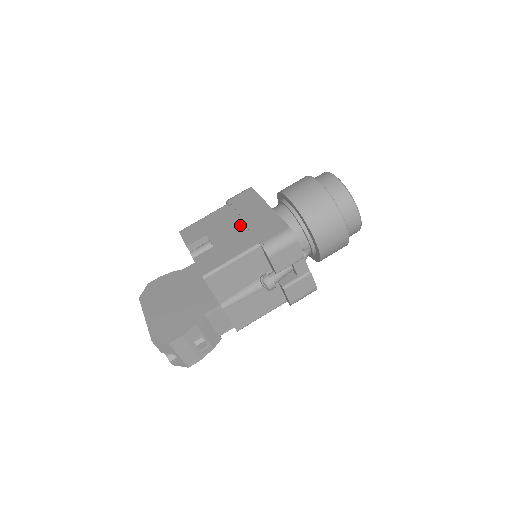
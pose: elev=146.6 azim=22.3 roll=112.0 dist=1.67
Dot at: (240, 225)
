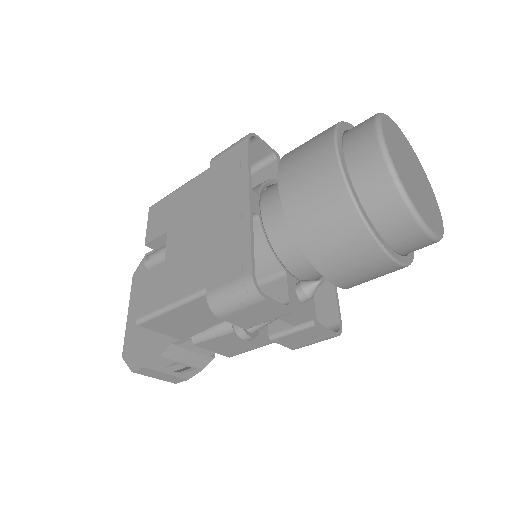
Dot at: (203, 230)
